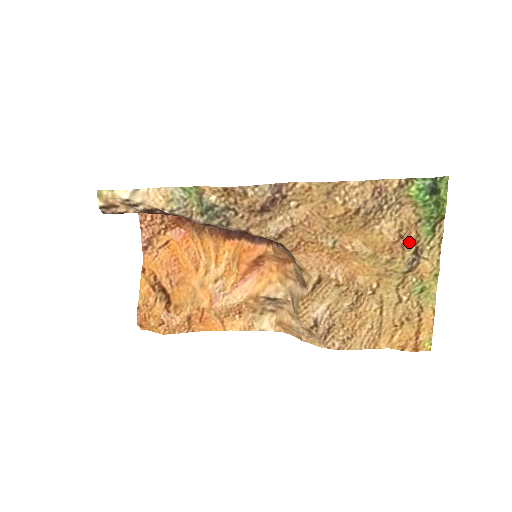
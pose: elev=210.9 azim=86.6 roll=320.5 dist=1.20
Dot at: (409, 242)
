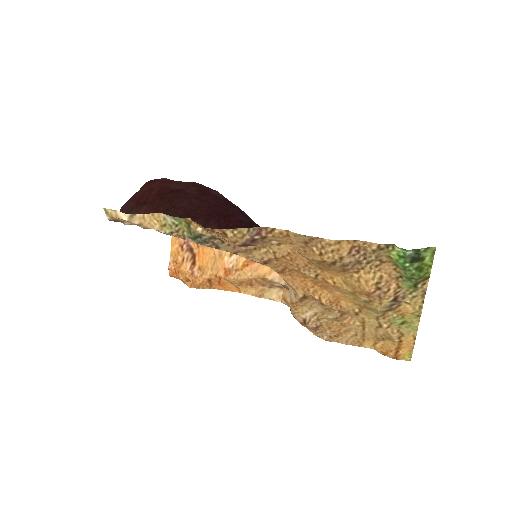
Dot at: (387, 293)
